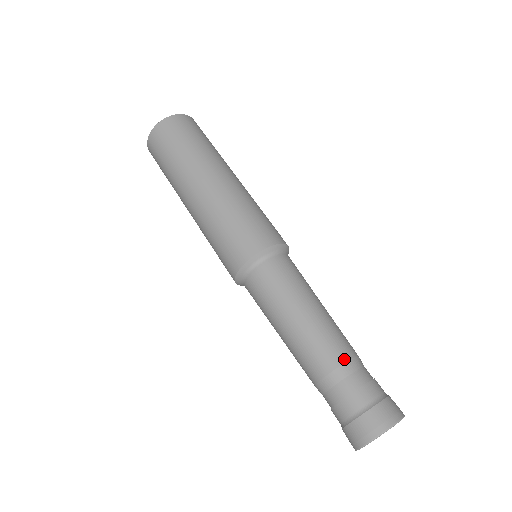
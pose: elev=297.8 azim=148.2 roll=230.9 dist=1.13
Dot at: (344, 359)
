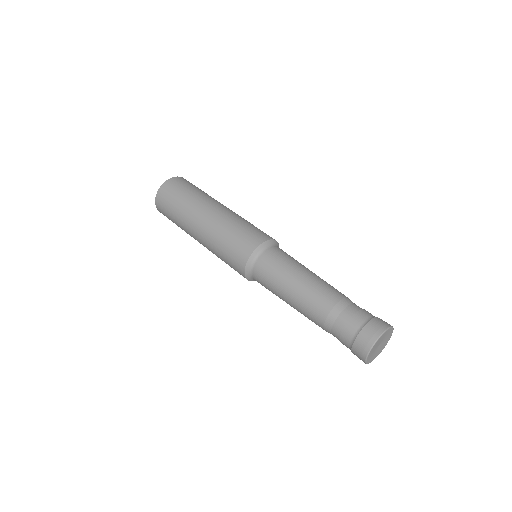
Dot at: occluded
